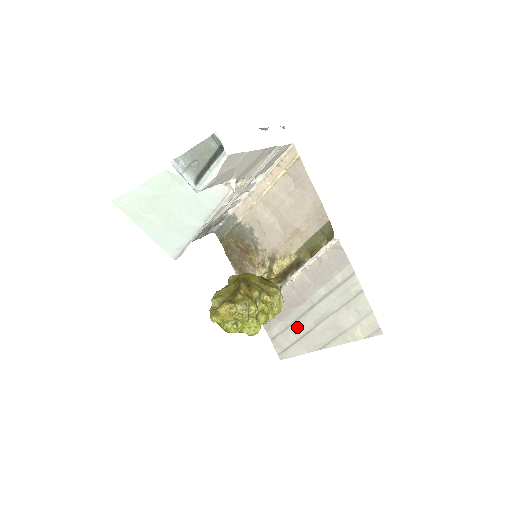
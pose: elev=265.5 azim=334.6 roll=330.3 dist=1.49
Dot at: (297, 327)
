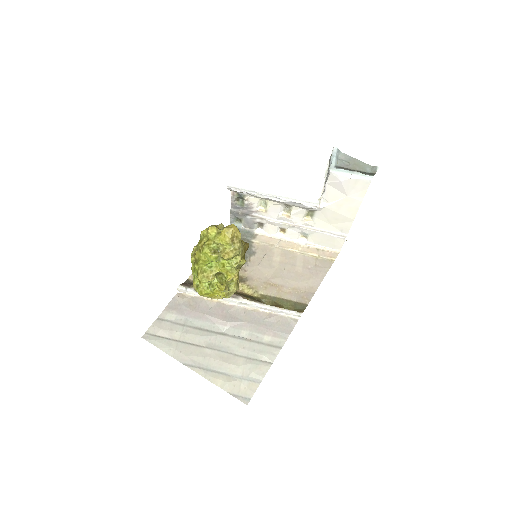
Dot at: (192, 332)
